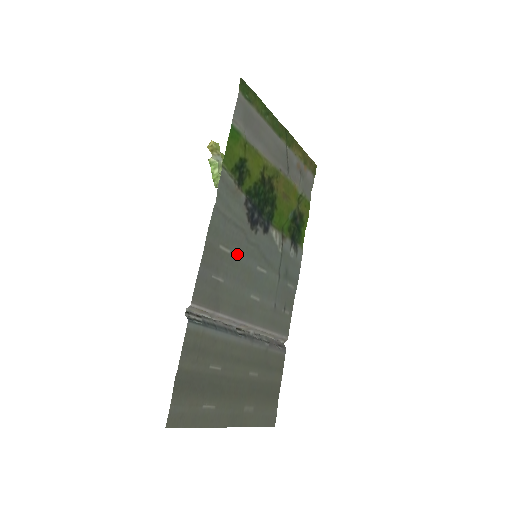
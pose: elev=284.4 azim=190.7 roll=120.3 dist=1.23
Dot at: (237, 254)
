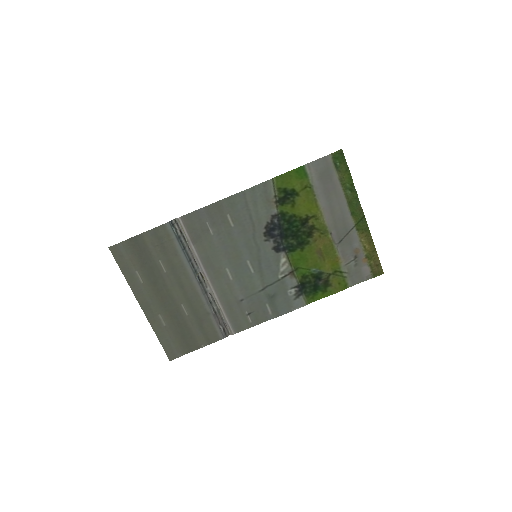
Dot at: (238, 234)
